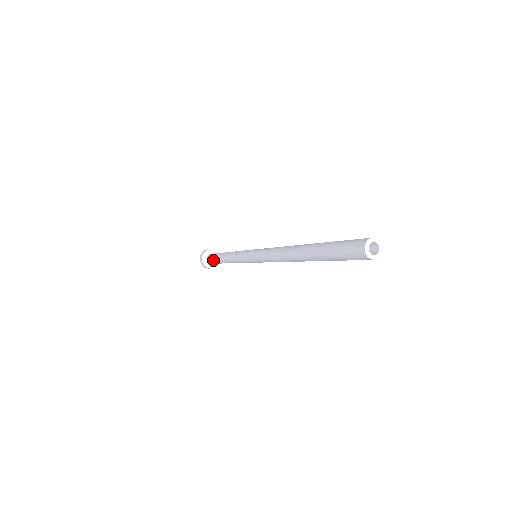
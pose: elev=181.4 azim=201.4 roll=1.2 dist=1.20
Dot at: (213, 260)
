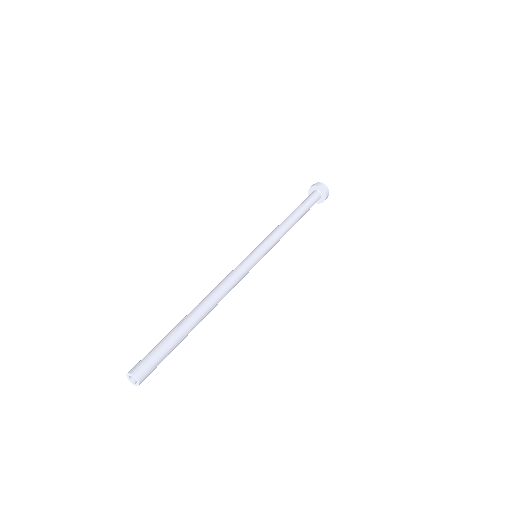
Dot at: (304, 200)
